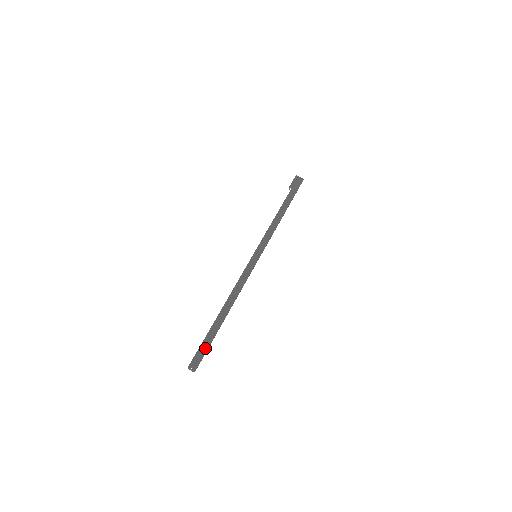
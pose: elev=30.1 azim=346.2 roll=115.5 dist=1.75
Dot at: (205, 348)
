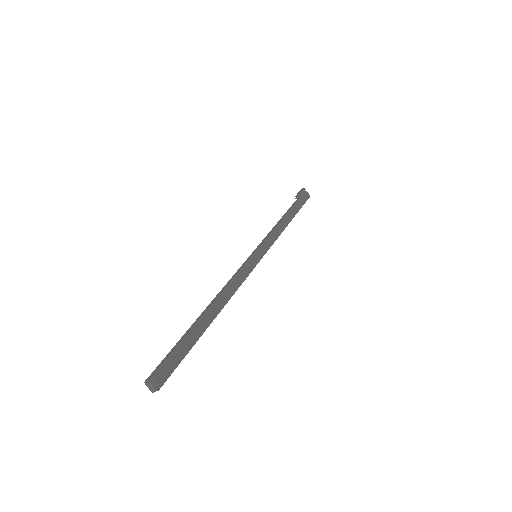
Dot at: (179, 358)
